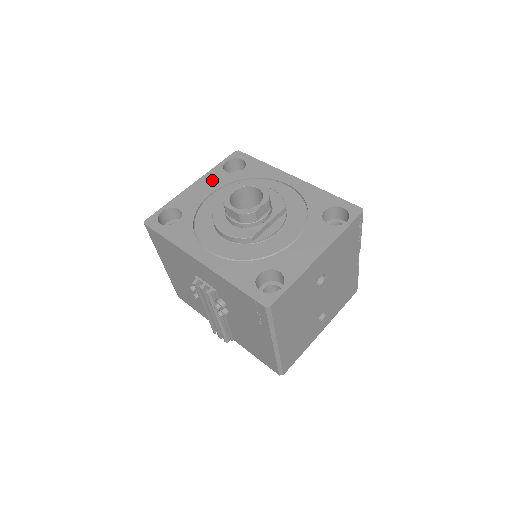
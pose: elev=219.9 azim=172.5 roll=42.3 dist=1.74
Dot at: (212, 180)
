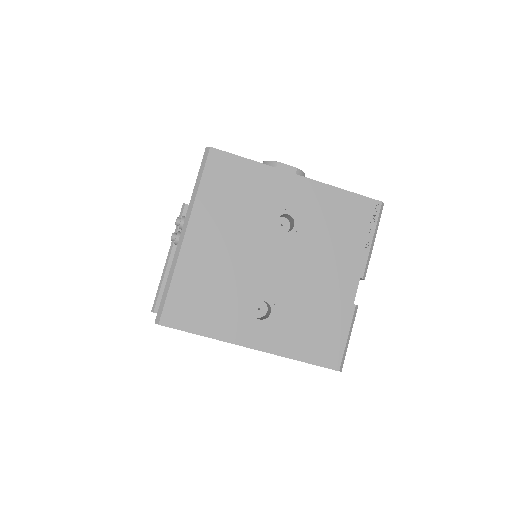
Dot at: occluded
